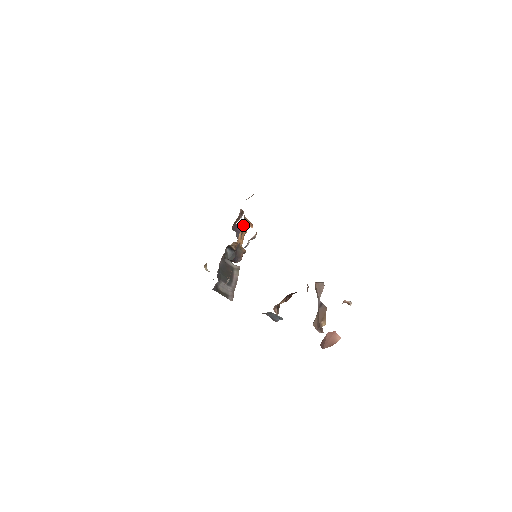
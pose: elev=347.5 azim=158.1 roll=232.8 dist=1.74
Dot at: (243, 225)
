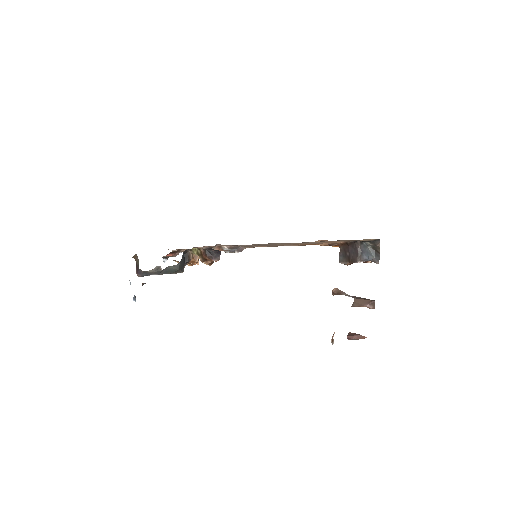
Dot at: occluded
